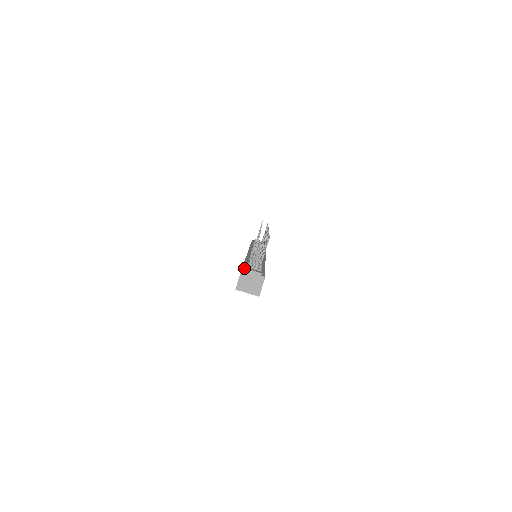
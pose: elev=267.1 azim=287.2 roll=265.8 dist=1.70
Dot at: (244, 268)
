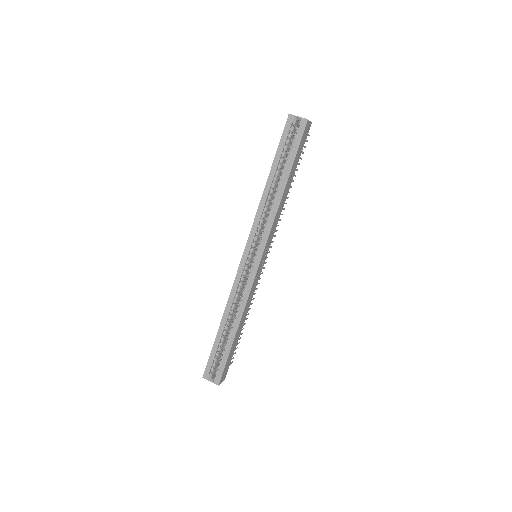
Dot at: occluded
